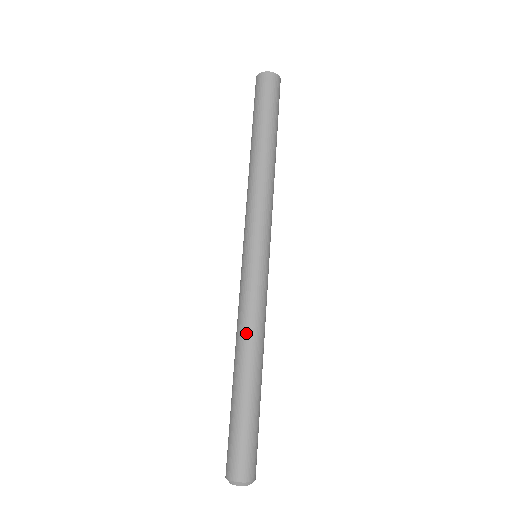
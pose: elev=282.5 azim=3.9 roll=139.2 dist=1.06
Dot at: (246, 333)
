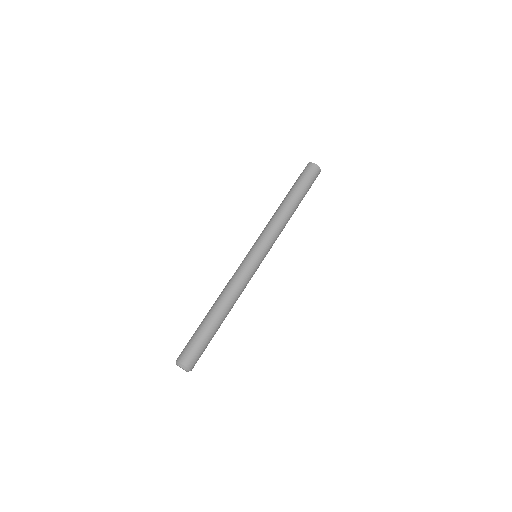
Dot at: (230, 292)
